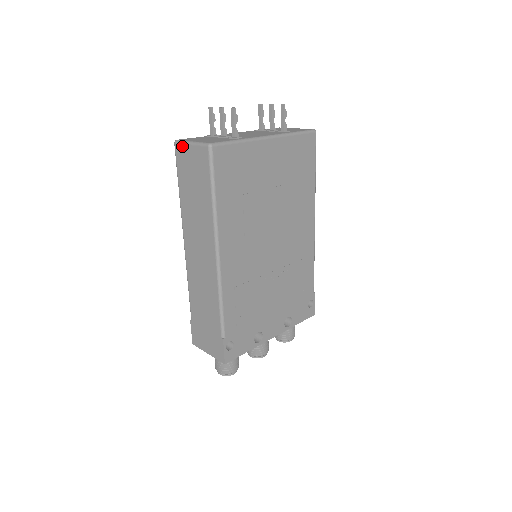
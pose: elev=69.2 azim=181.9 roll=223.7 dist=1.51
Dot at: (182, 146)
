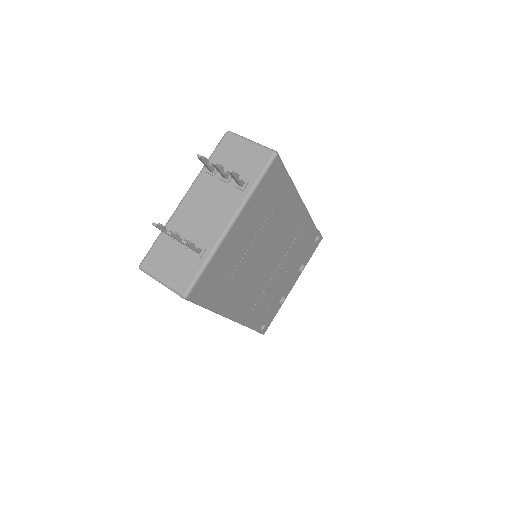
Dot at: occluded
